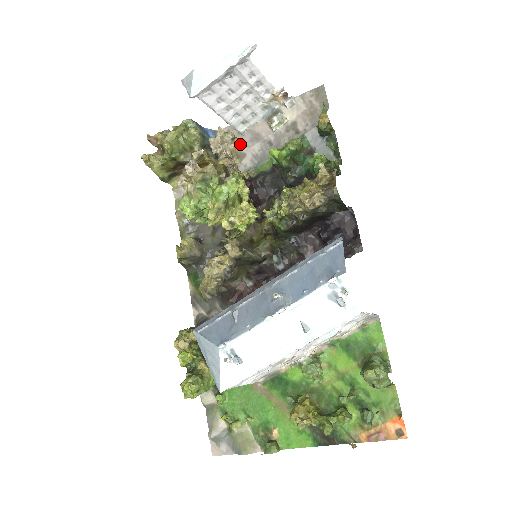
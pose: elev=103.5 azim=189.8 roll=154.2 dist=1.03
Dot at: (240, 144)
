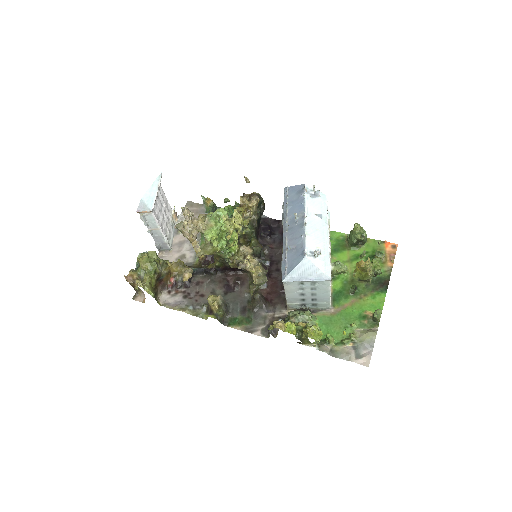
Dot at: (175, 254)
